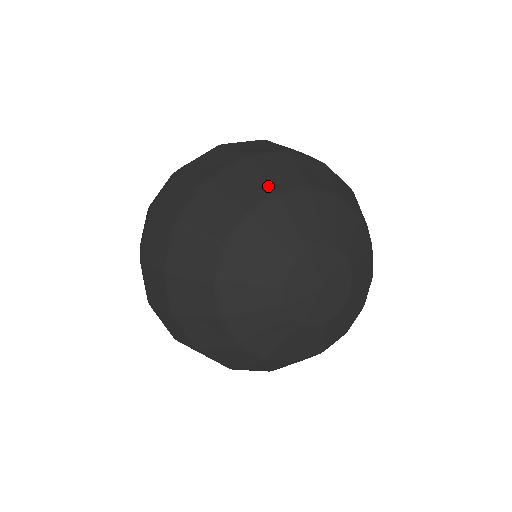
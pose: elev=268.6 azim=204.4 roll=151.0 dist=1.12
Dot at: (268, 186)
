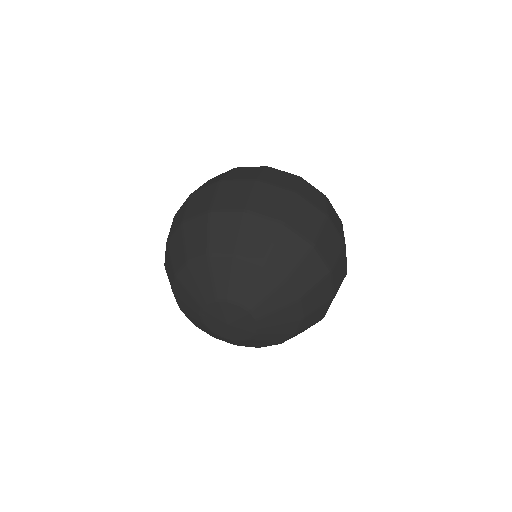
Dot at: (172, 270)
